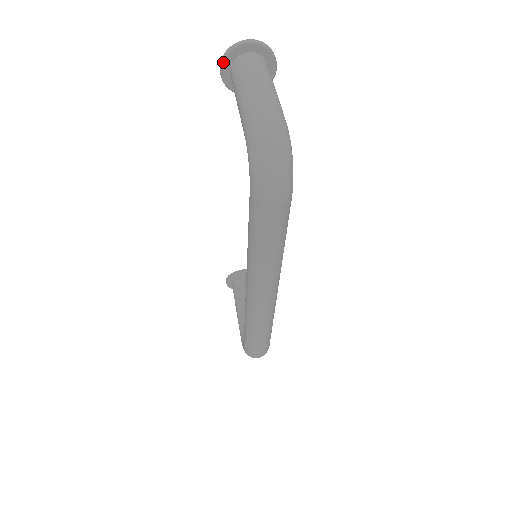
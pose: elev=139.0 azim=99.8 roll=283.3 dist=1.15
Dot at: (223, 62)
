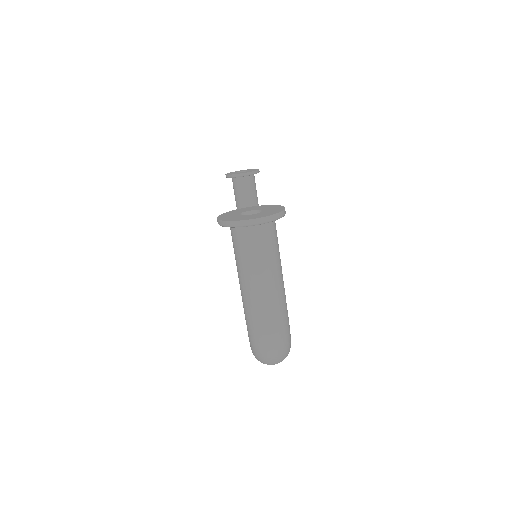
Dot at: occluded
